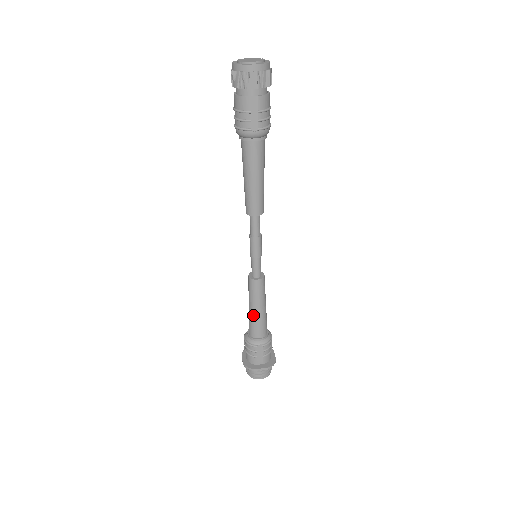
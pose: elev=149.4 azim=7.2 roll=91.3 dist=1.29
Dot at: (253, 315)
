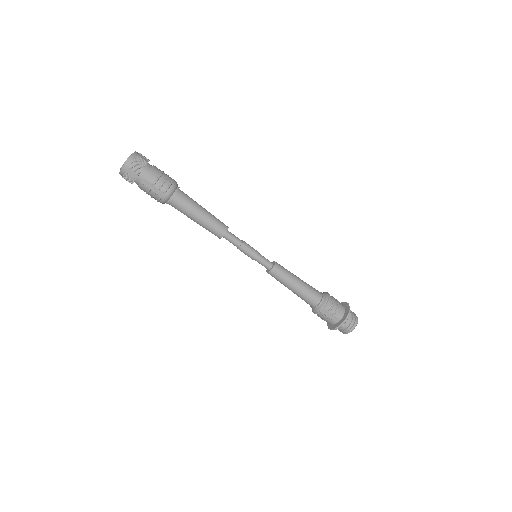
Dot at: (296, 293)
